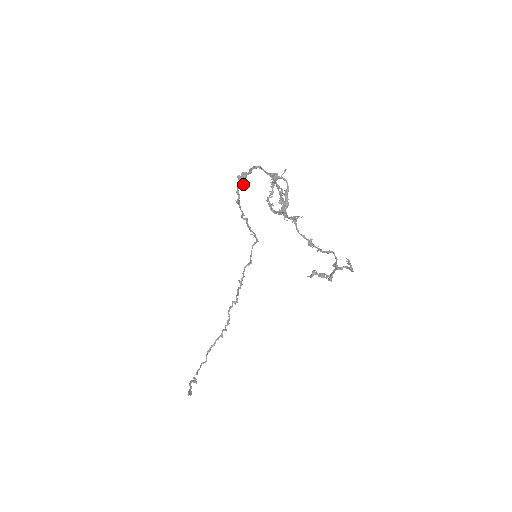
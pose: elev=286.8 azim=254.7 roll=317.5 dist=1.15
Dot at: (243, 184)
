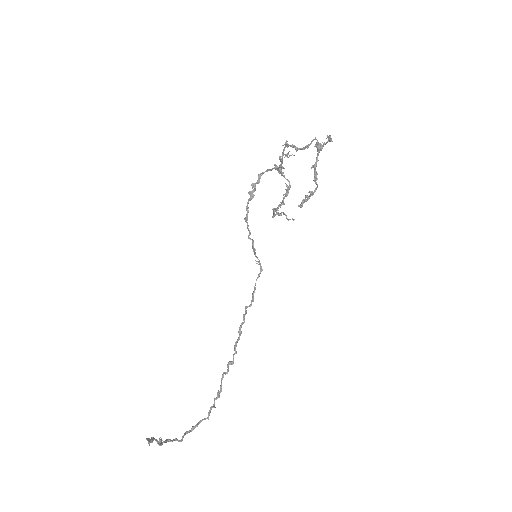
Dot at: (252, 197)
